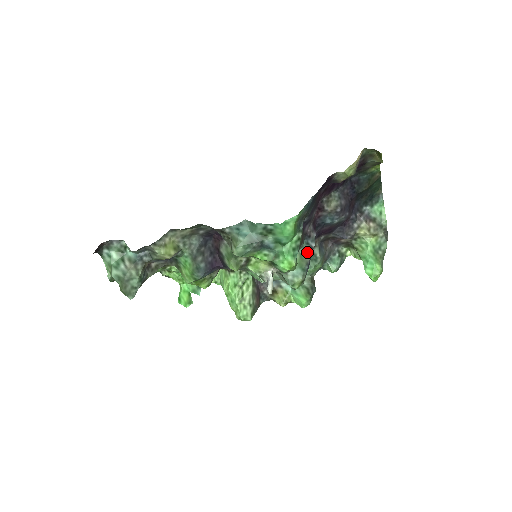
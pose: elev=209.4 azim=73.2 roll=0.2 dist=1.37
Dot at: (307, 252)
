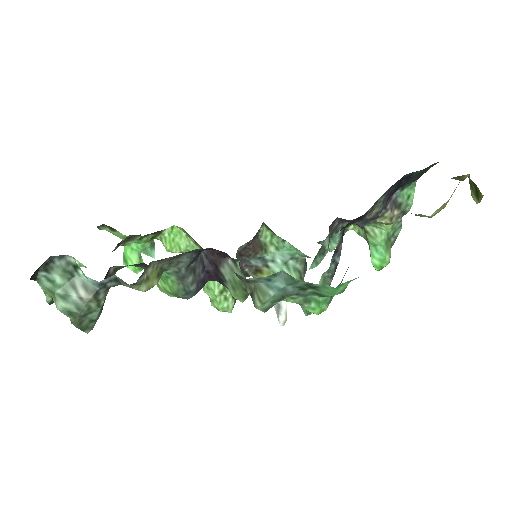
Dot at: (331, 272)
